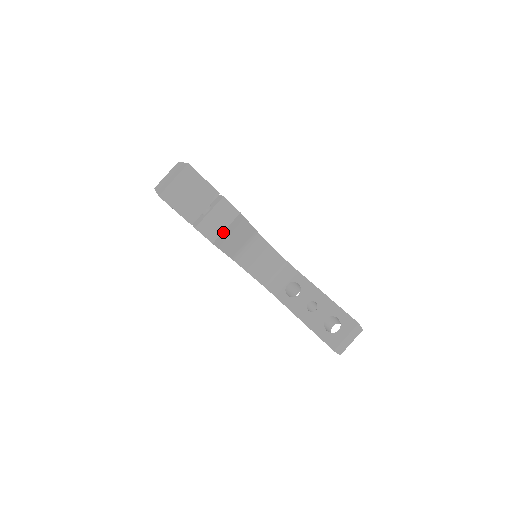
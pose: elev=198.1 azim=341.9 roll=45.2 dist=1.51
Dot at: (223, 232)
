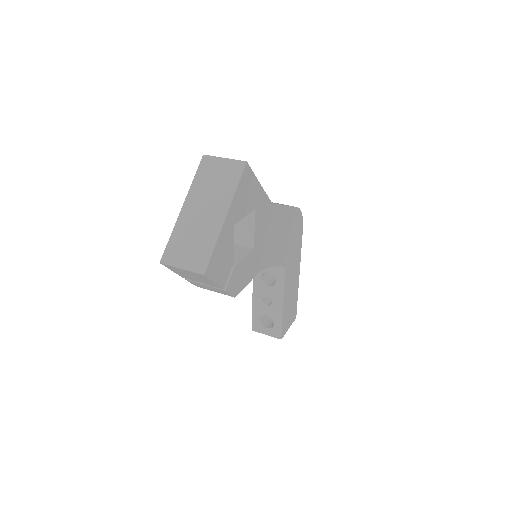
Dot at: occluded
